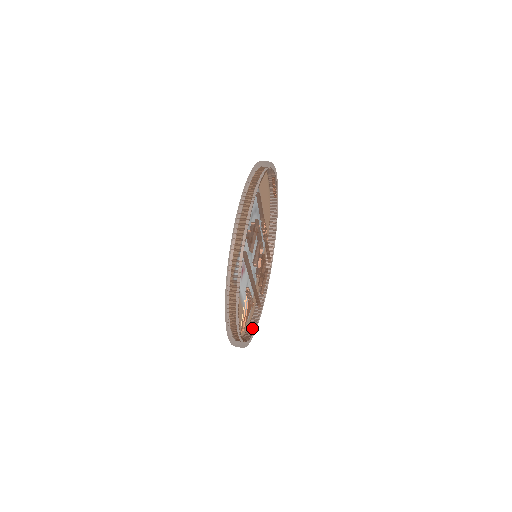
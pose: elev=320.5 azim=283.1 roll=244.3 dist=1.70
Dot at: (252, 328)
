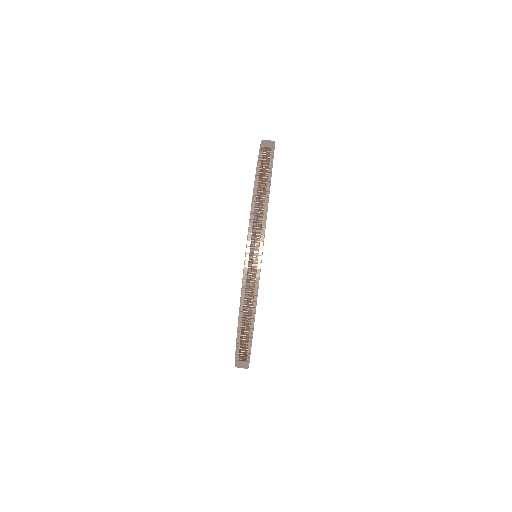
Dot at: occluded
